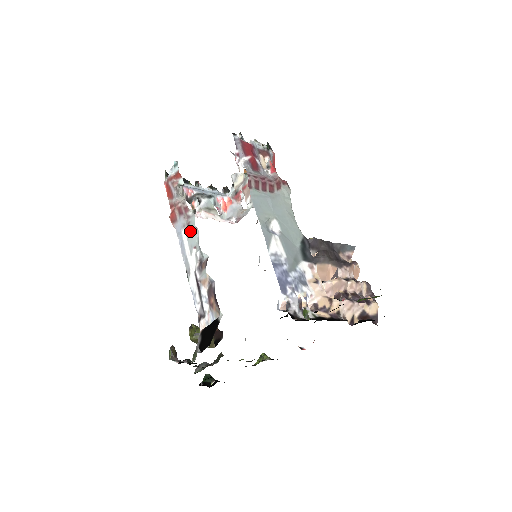
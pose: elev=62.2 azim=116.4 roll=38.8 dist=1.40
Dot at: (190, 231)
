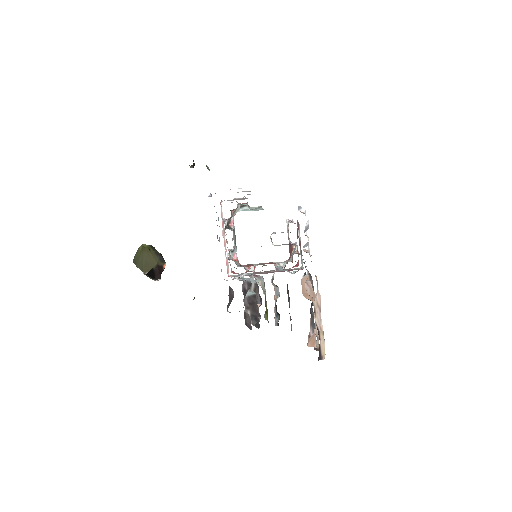
Dot at: occluded
